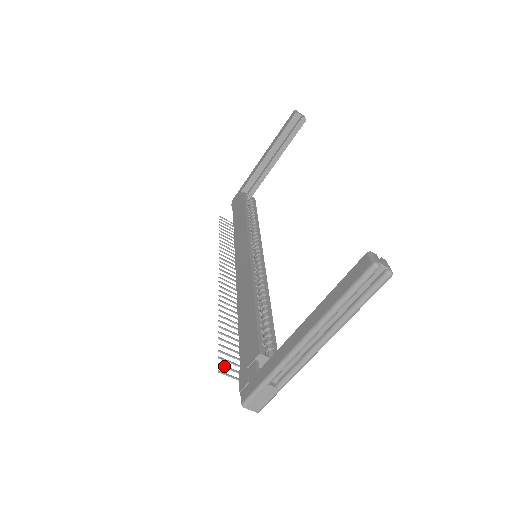
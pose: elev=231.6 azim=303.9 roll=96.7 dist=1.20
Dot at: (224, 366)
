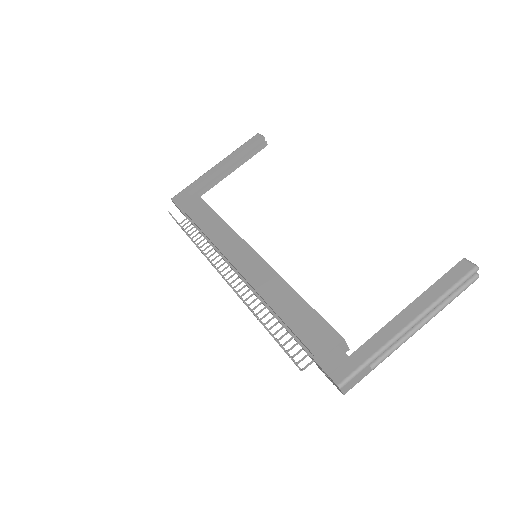
Dot at: (289, 354)
